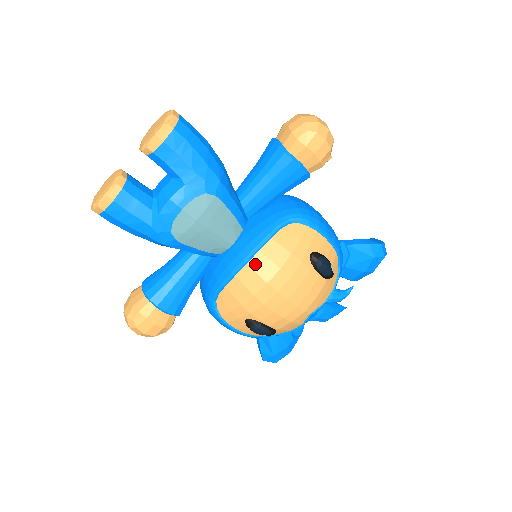
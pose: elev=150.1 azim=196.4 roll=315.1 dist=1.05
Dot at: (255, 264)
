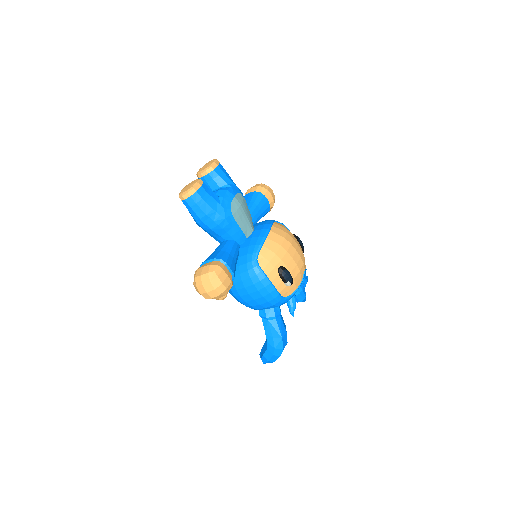
Dot at: (274, 231)
